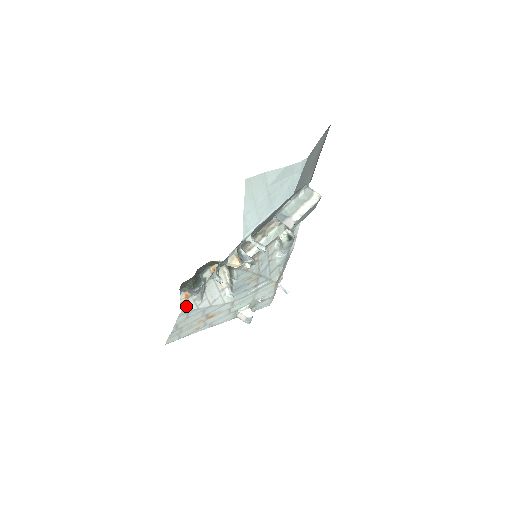
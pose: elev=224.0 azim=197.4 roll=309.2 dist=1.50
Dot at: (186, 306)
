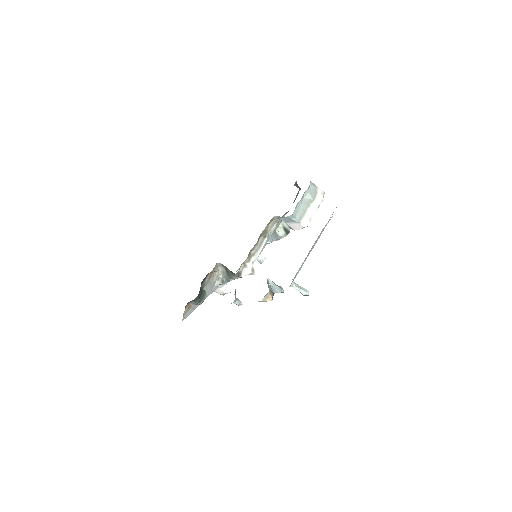
Dot at: (186, 314)
